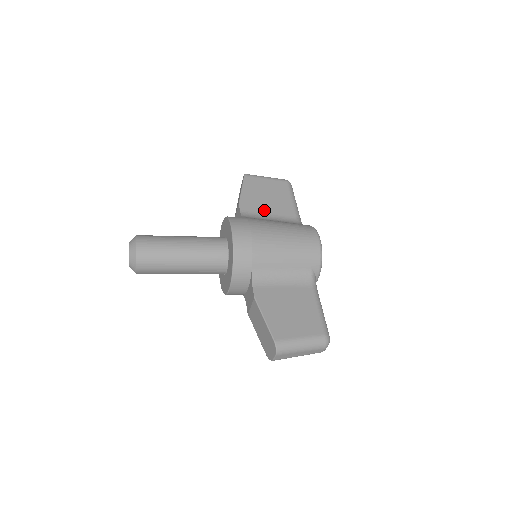
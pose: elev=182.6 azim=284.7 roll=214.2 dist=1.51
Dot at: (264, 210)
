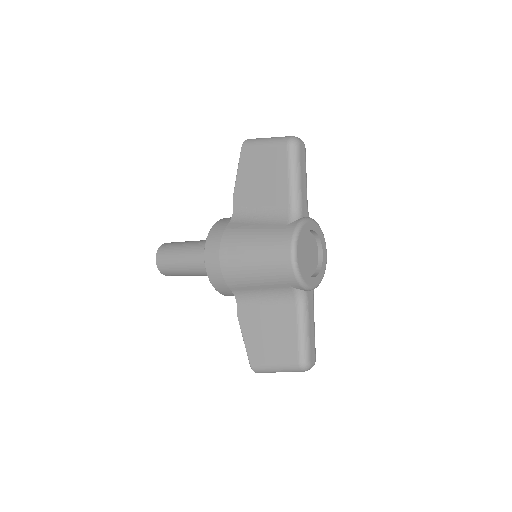
Dot at: (256, 201)
